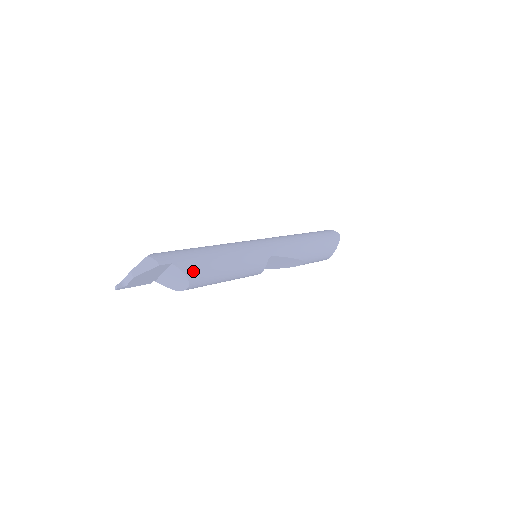
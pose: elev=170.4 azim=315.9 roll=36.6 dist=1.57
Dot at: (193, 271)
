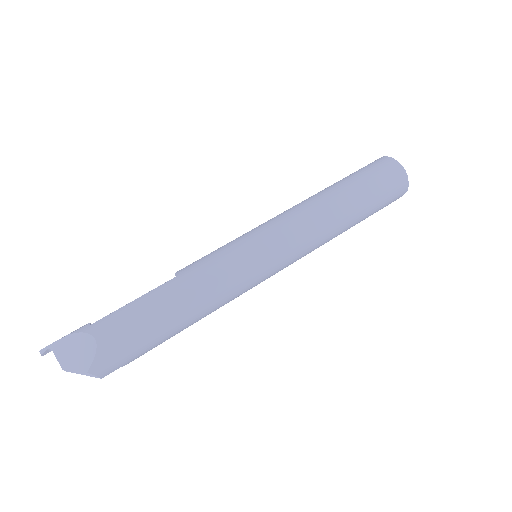
Dot at: occluded
